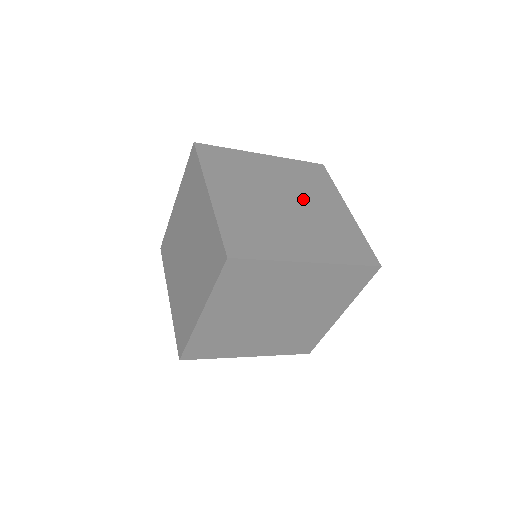
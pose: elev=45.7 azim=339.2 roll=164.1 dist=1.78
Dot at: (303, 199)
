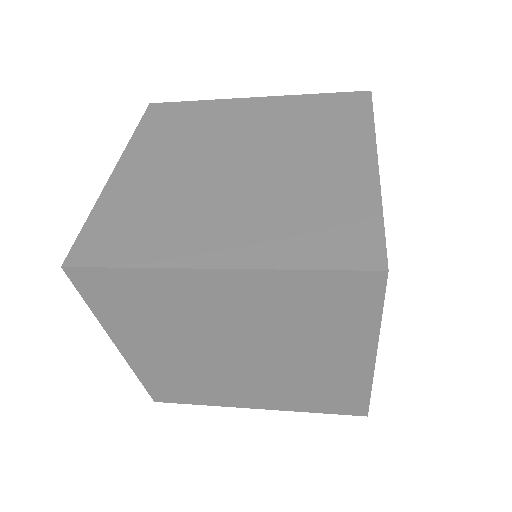
Dot at: occluded
